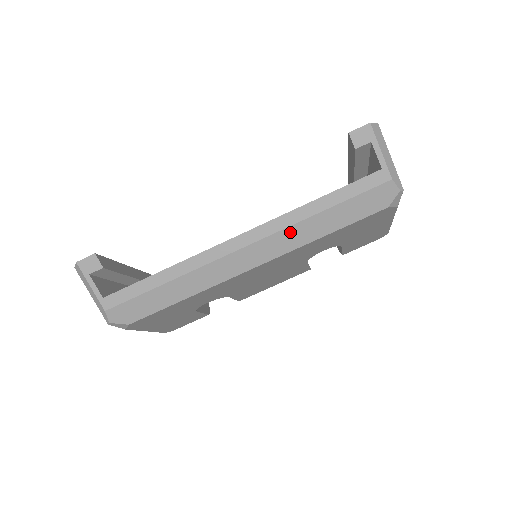
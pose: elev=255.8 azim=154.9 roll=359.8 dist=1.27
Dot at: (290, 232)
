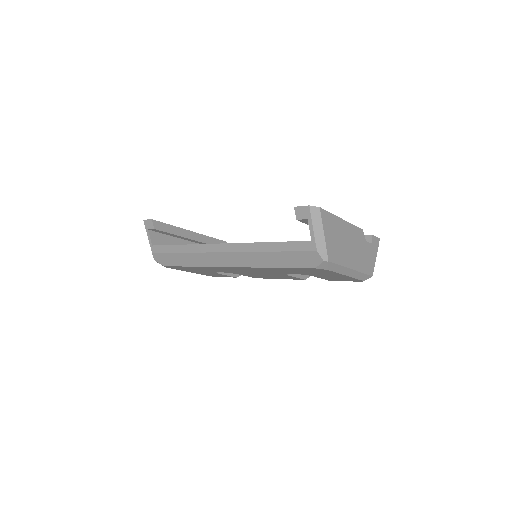
Dot at: (250, 255)
